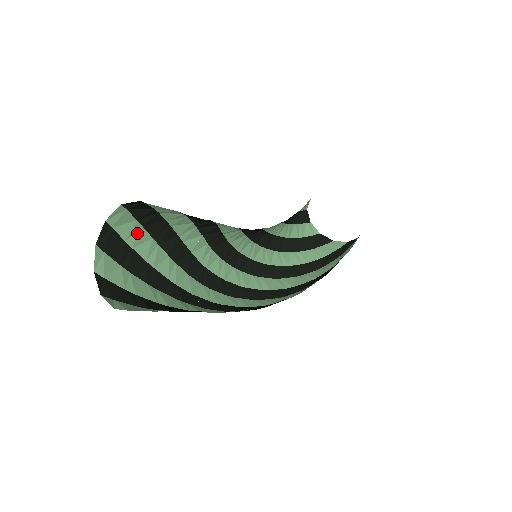
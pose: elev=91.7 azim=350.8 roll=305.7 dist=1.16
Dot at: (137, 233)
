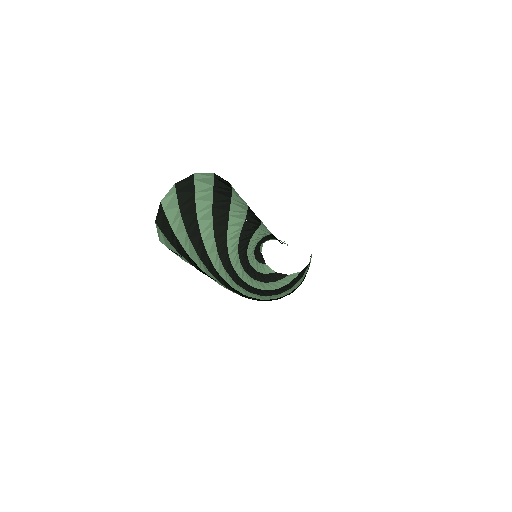
Dot at: (178, 221)
